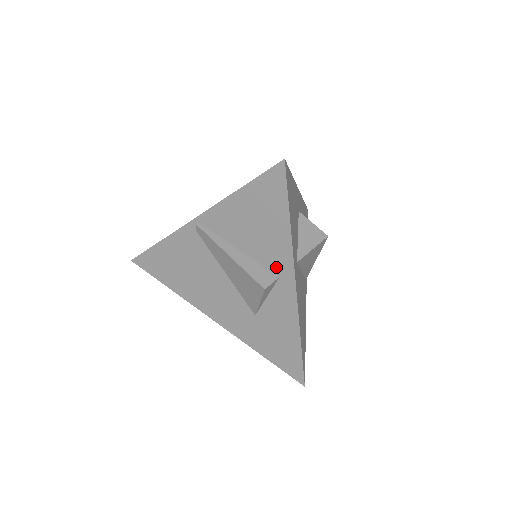
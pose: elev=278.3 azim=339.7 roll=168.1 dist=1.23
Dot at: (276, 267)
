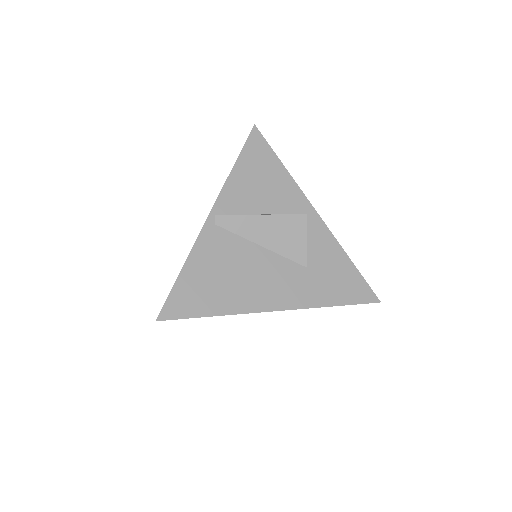
Dot at: (295, 207)
